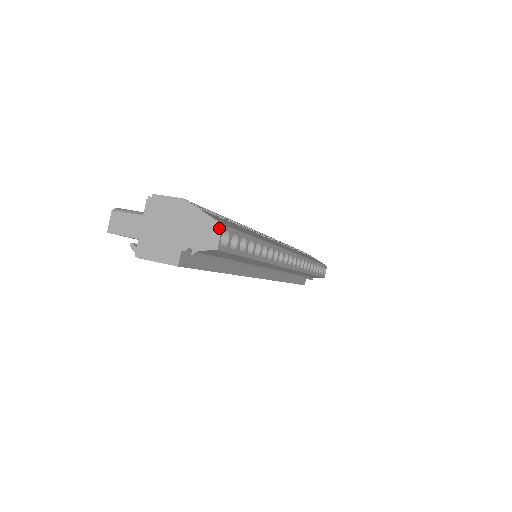
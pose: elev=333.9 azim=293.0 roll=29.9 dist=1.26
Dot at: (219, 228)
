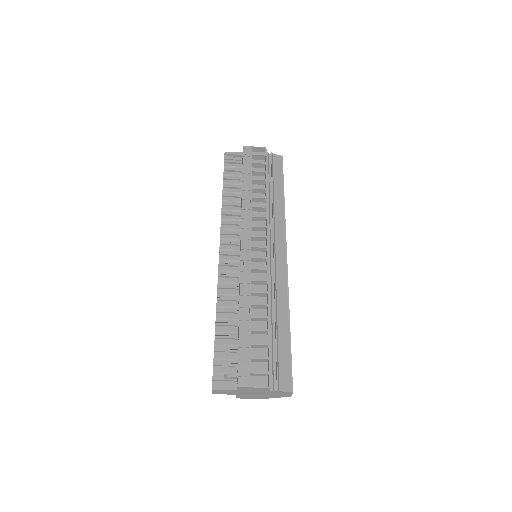
Dot at: occluded
